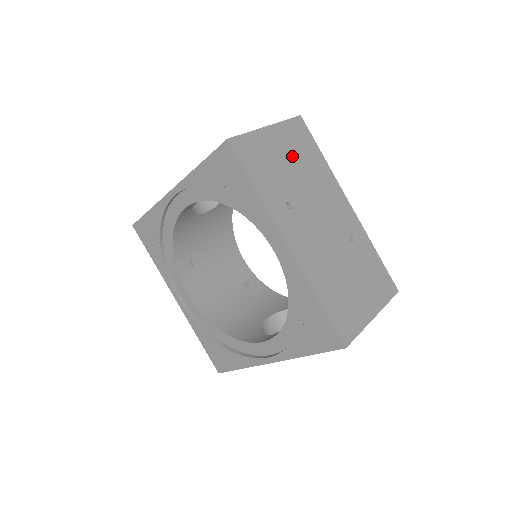
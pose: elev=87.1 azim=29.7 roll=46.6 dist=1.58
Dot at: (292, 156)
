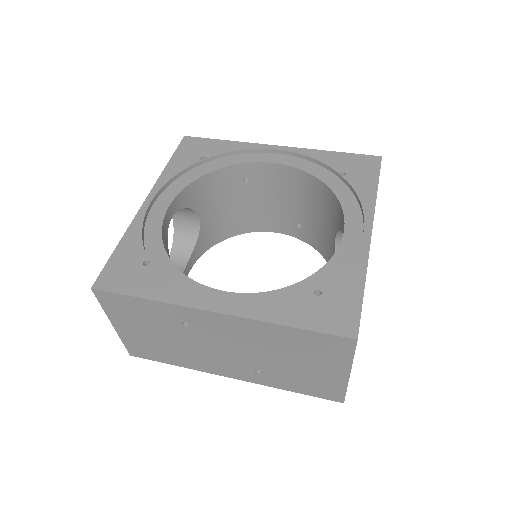
Dot at: occluded
